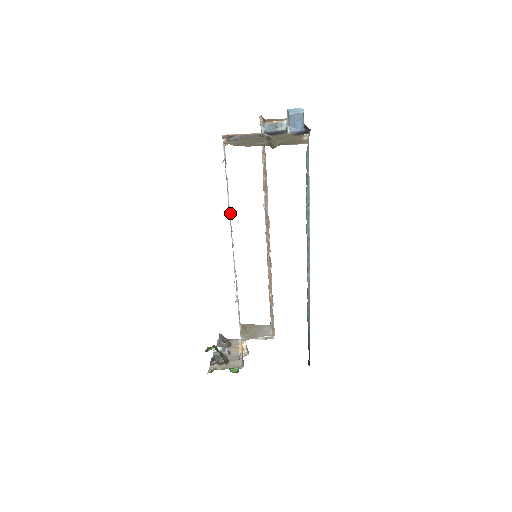
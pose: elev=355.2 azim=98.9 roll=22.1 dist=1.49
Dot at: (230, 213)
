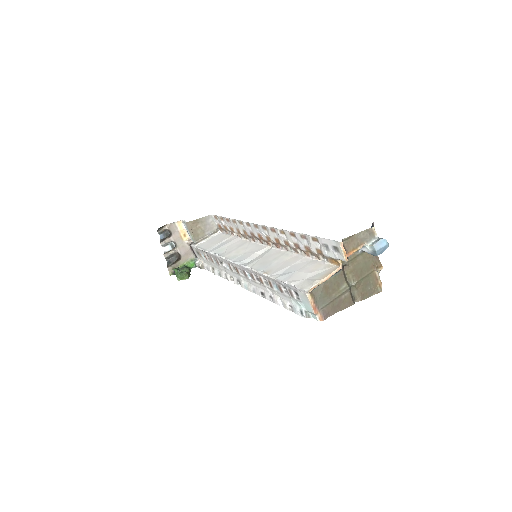
Dot at: (264, 279)
